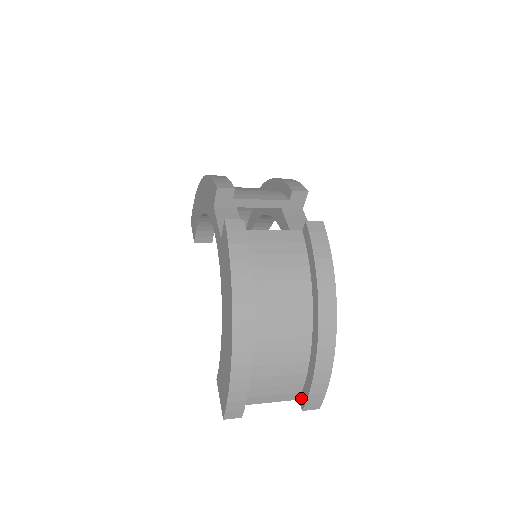
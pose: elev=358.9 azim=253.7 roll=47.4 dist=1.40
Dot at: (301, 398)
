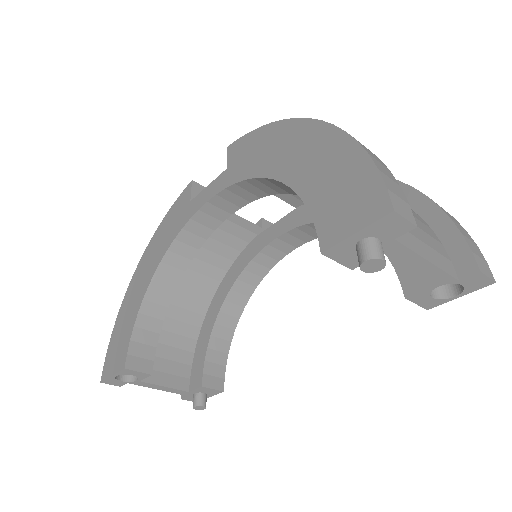
Dot at: (459, 266)
